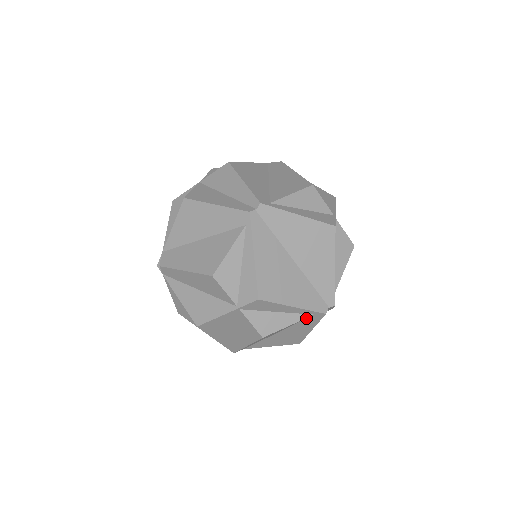
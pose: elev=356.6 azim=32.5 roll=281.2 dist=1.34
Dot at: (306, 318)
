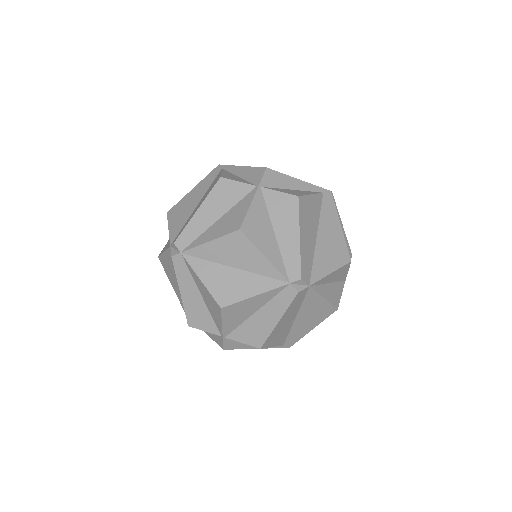
Dot at: (321, 201)
